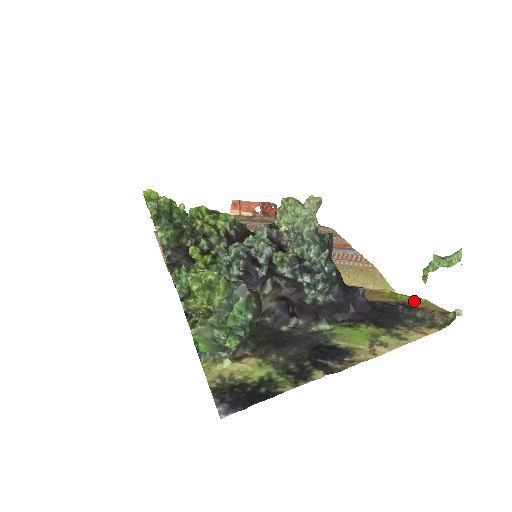
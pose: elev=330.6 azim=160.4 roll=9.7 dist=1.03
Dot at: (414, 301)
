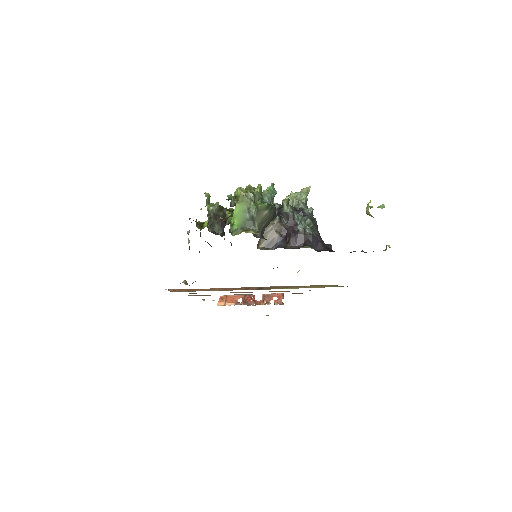
Dot at: occluded
